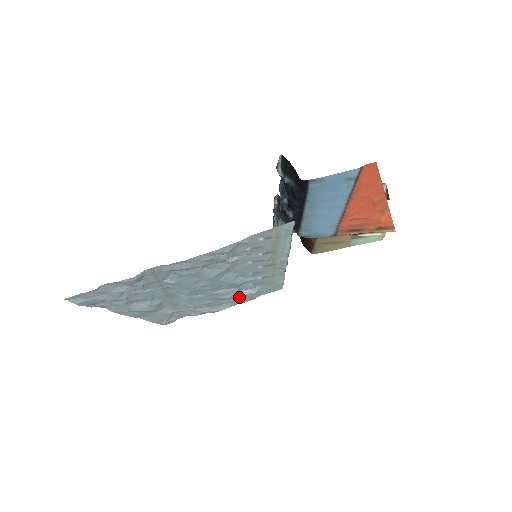
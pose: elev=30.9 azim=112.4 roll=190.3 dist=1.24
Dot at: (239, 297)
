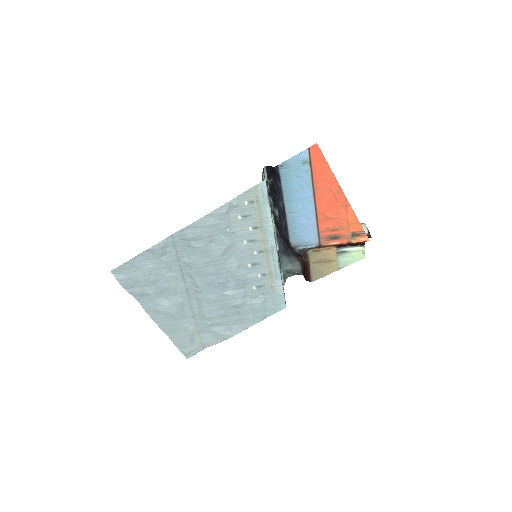
Dot at: (248, 311)
